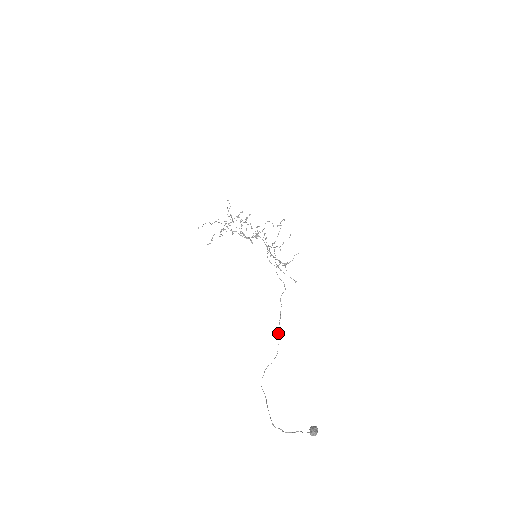
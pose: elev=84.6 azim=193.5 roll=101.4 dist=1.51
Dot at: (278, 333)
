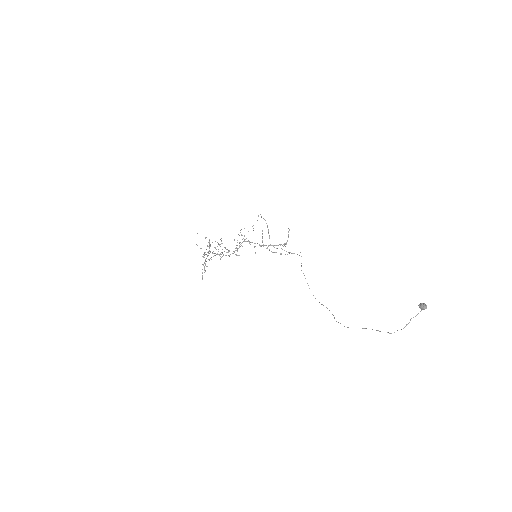
Dot at: (315, 298)
